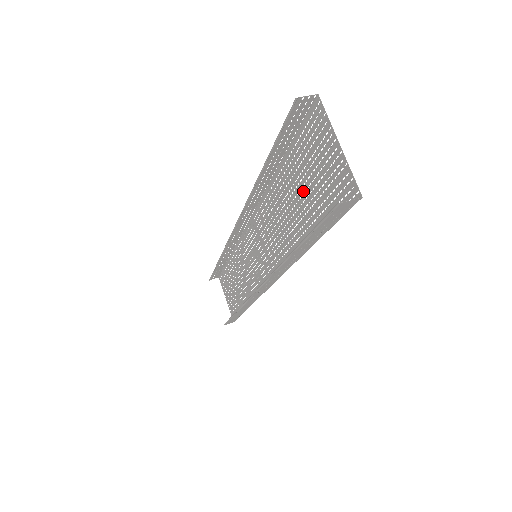
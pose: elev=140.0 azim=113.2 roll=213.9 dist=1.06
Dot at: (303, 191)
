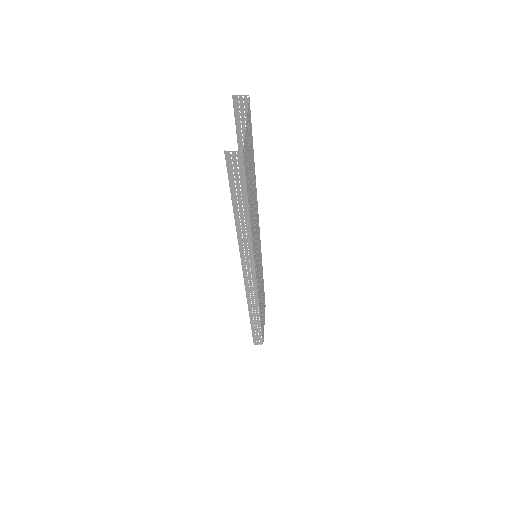
Dot at: (251, 174)
